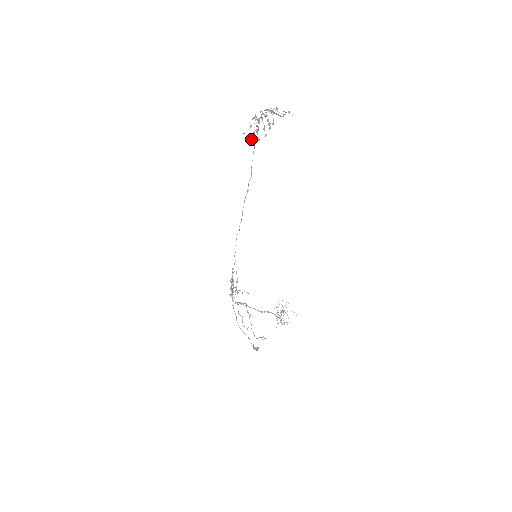
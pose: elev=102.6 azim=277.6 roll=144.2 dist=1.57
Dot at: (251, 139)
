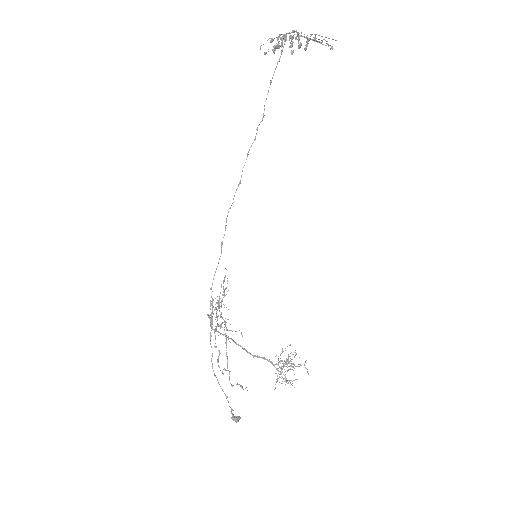
Dot at: (268, 49)
